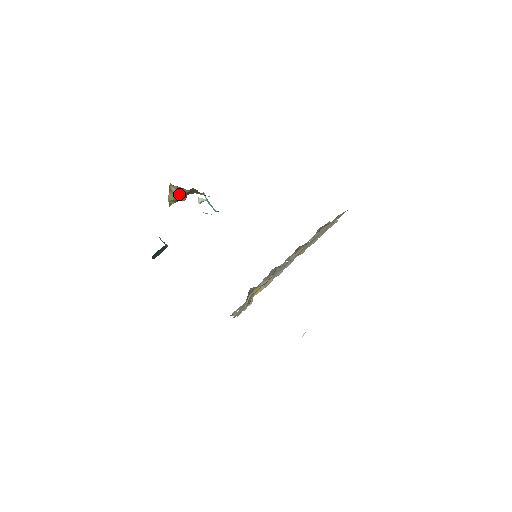
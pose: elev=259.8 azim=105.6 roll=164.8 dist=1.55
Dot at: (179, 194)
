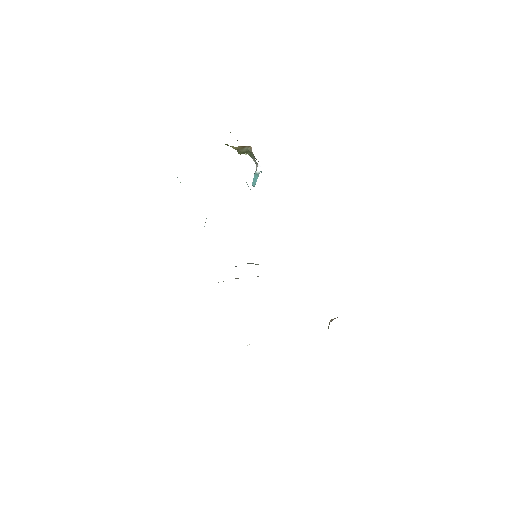
Dot at: (244, 151)
